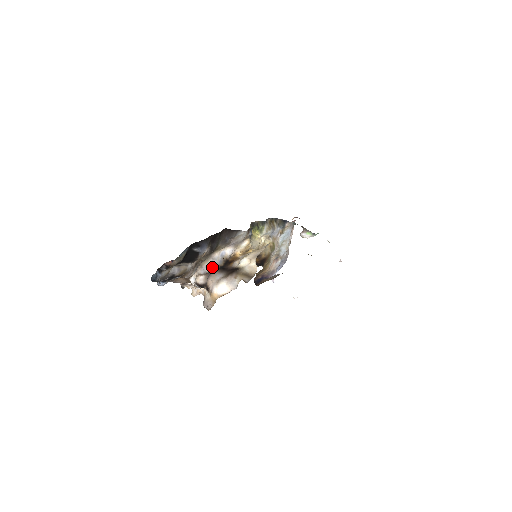
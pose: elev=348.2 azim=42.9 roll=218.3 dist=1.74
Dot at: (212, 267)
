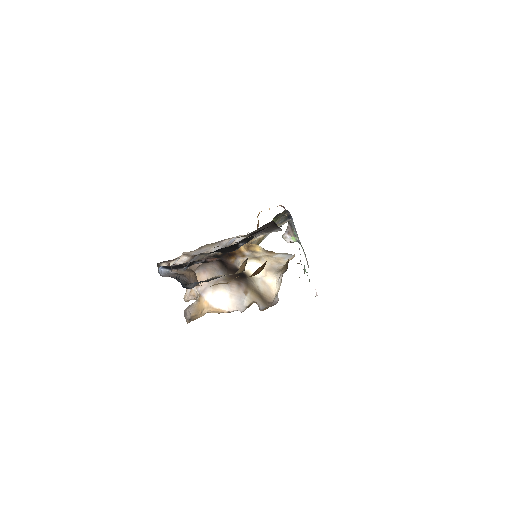
Dot at: (209, 252)
